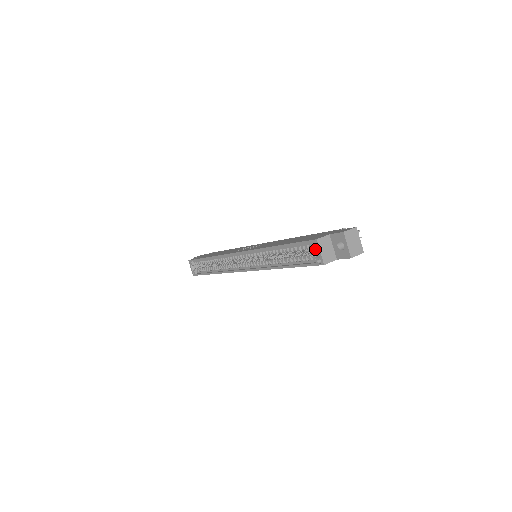
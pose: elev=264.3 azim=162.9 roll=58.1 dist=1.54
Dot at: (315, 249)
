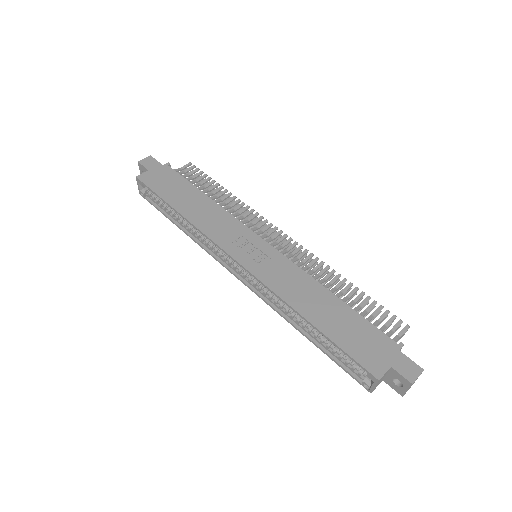
Dot at: (368, 375)
